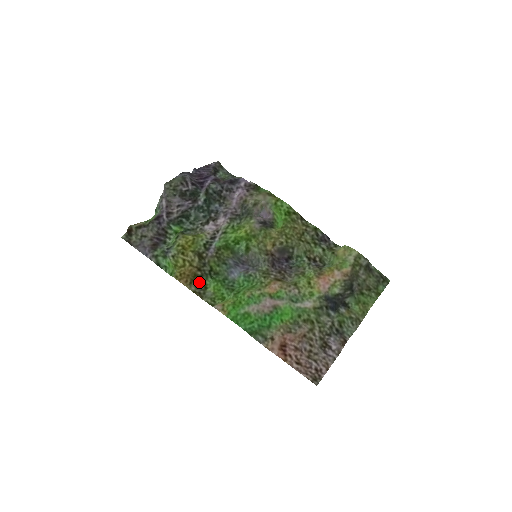
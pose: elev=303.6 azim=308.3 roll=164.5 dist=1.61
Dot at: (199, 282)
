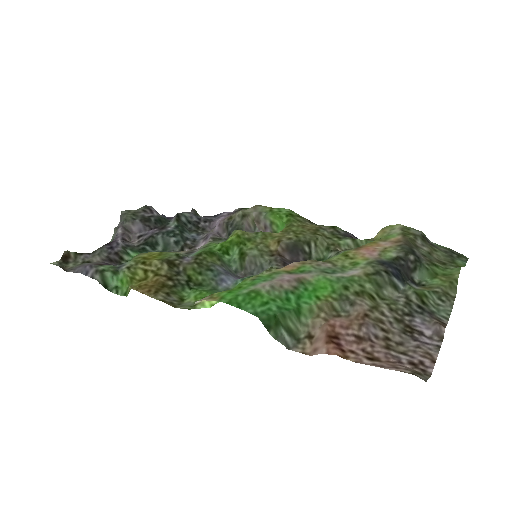
Dot at: (170, 293)
